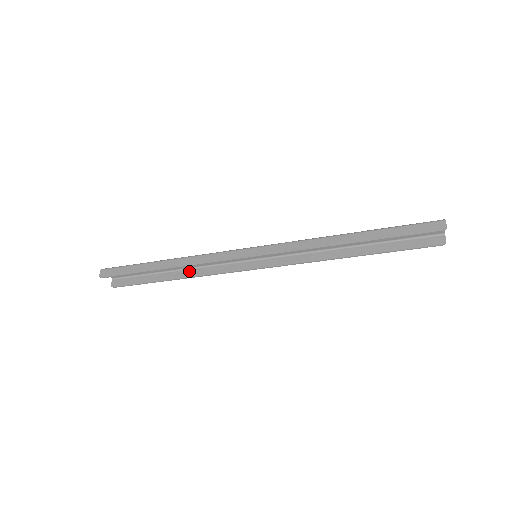
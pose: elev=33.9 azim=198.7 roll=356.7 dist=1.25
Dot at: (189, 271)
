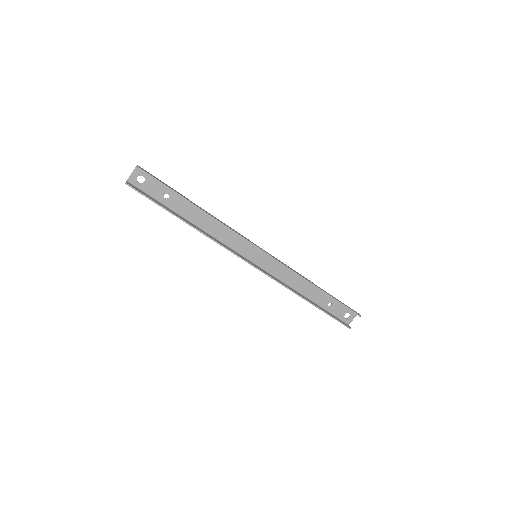
Dot at: (199, 229)
